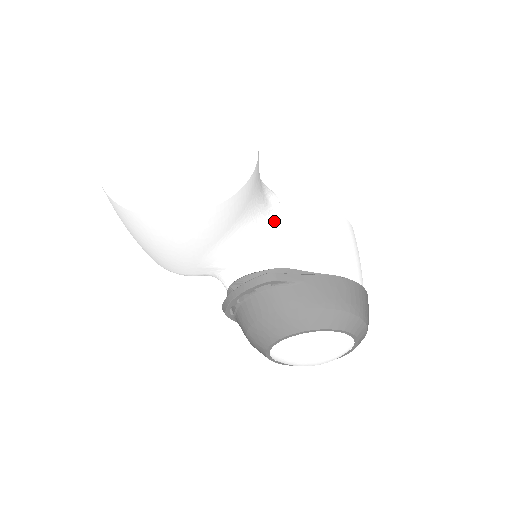
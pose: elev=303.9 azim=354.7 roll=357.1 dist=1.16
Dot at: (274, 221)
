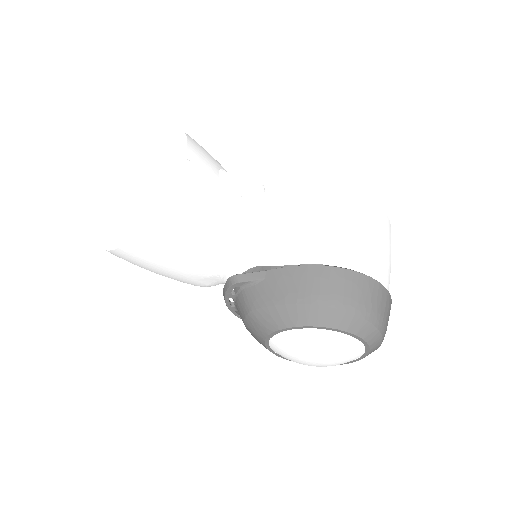
Dot at: (249, 219)
